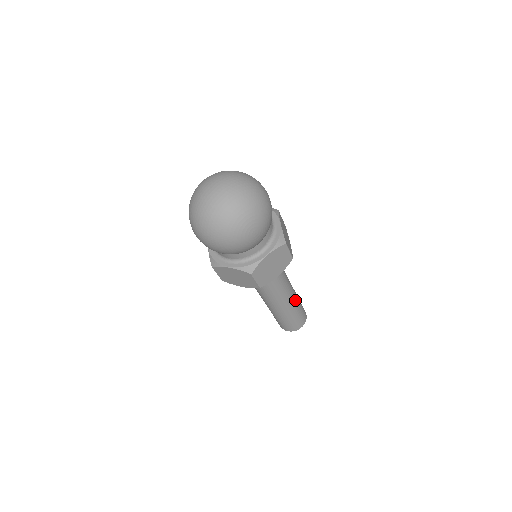
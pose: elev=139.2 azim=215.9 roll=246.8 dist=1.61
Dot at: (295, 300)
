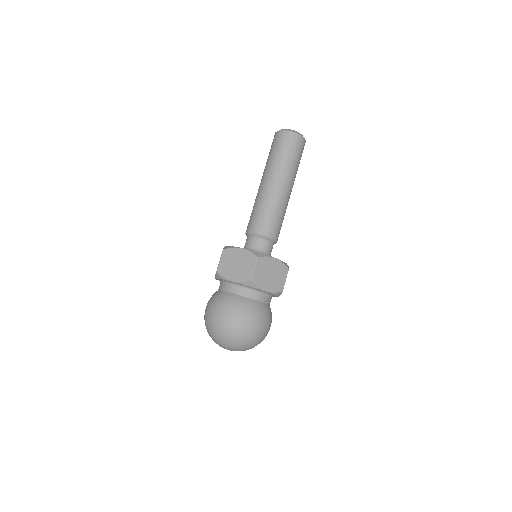
Dot at: (292, 182)
